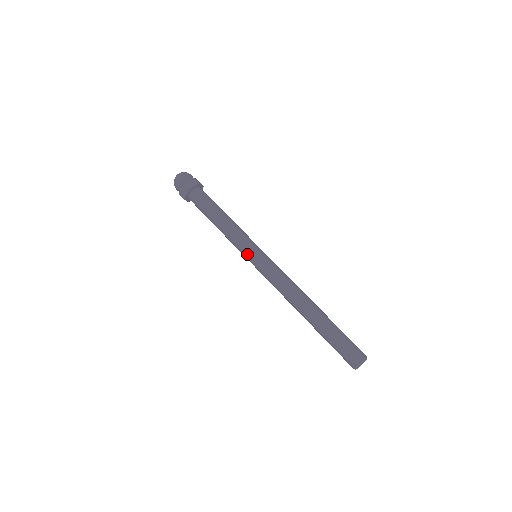
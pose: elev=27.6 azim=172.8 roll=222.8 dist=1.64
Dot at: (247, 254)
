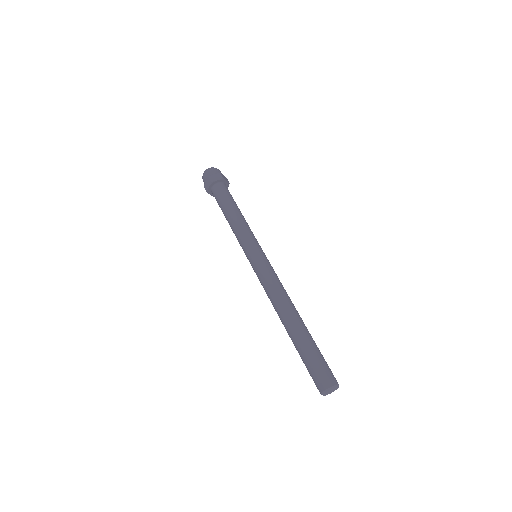
Dot at: (253, 246)
